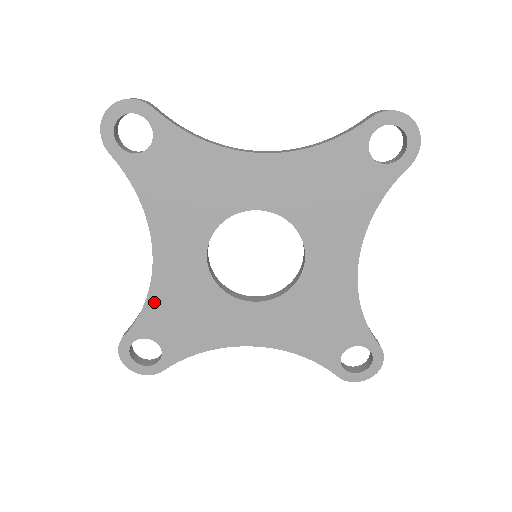
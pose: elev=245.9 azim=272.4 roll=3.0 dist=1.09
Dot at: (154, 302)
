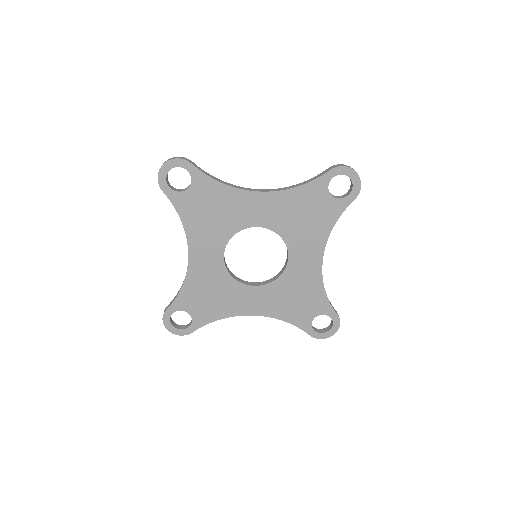
Dot at: (188, 286)
